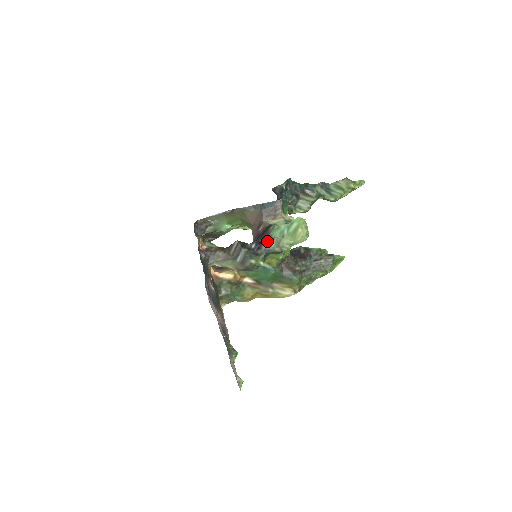
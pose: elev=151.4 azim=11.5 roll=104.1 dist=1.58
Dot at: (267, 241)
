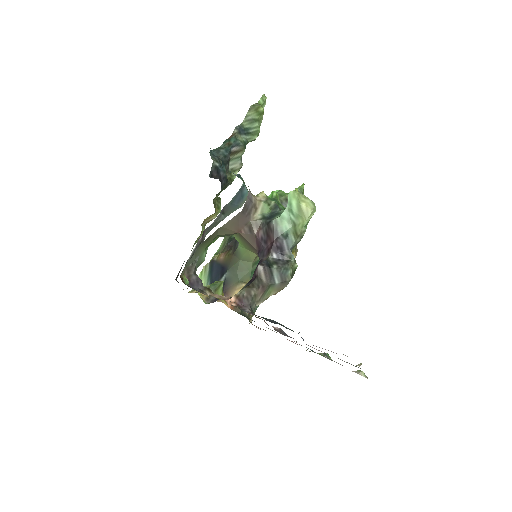
Dot at: (285, 241)
